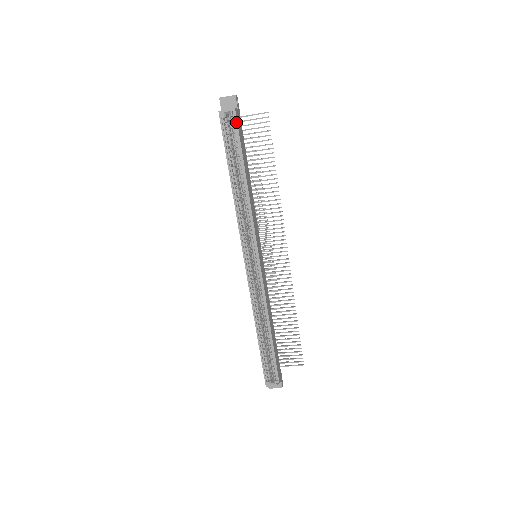
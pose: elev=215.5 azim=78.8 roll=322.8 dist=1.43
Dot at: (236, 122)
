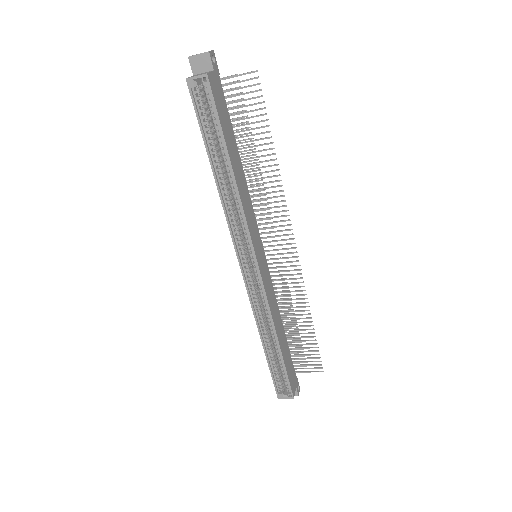
Dot at: (210, 92)
